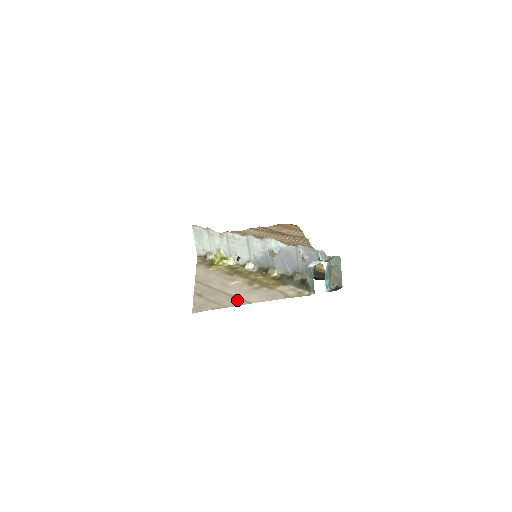
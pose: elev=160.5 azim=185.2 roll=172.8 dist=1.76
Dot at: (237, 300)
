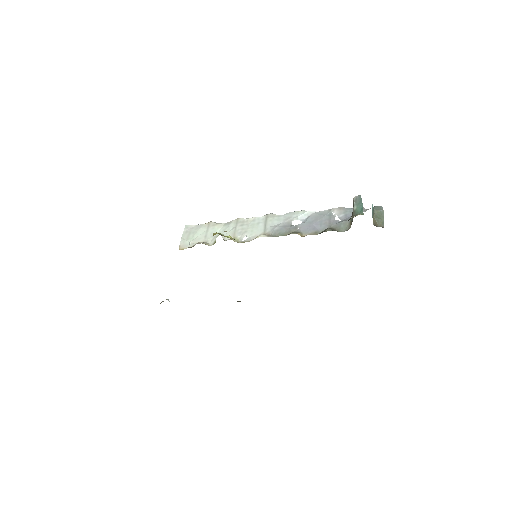
Dot at: occluded
